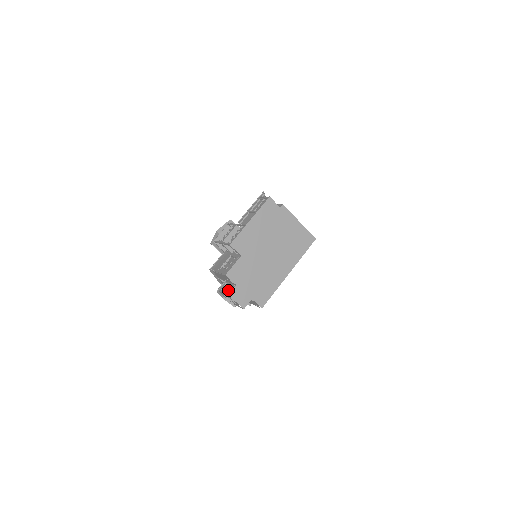
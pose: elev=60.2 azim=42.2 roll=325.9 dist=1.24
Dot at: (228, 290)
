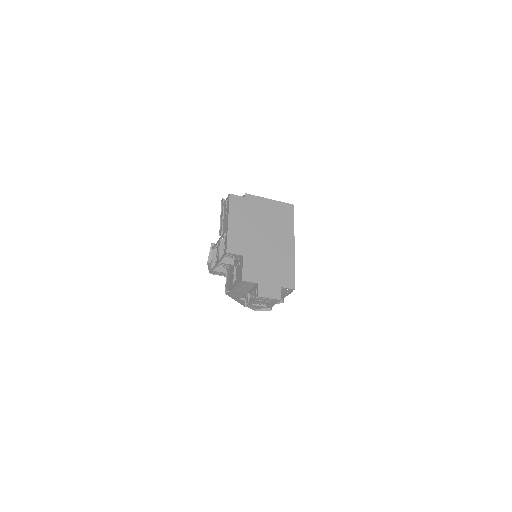
Dot at: (254, 294)
